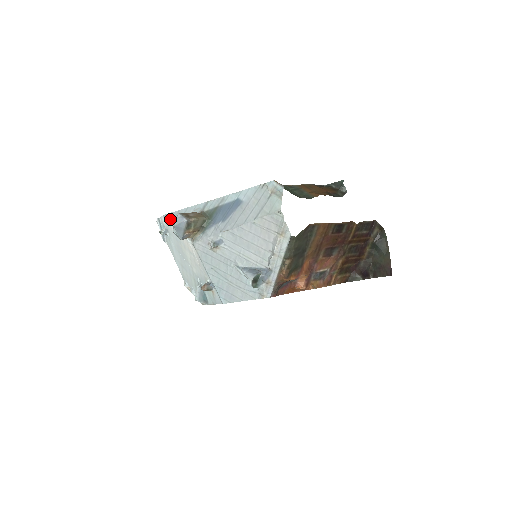
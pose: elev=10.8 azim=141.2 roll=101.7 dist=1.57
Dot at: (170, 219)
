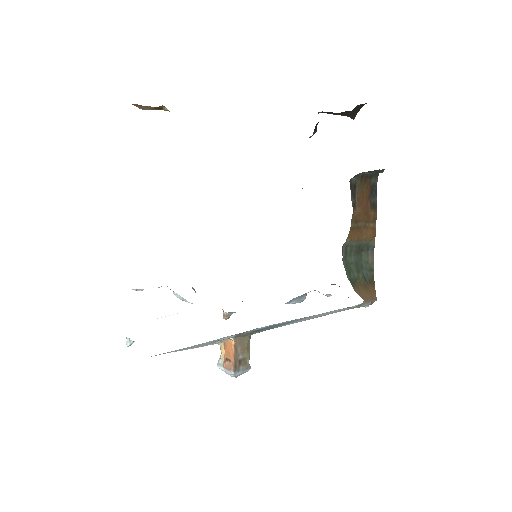
Dot at: occluded
